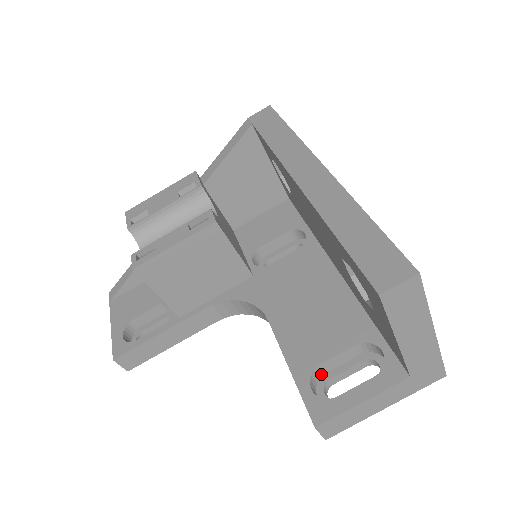
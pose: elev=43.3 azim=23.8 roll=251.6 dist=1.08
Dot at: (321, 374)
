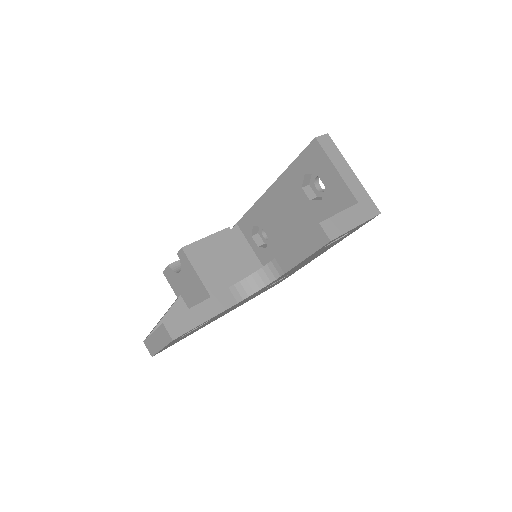
Dot at: occluded
